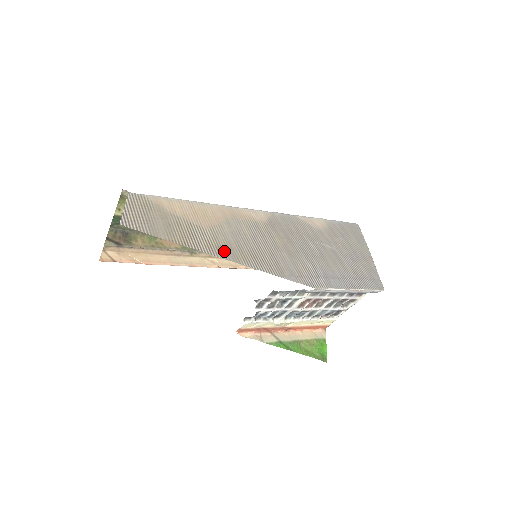
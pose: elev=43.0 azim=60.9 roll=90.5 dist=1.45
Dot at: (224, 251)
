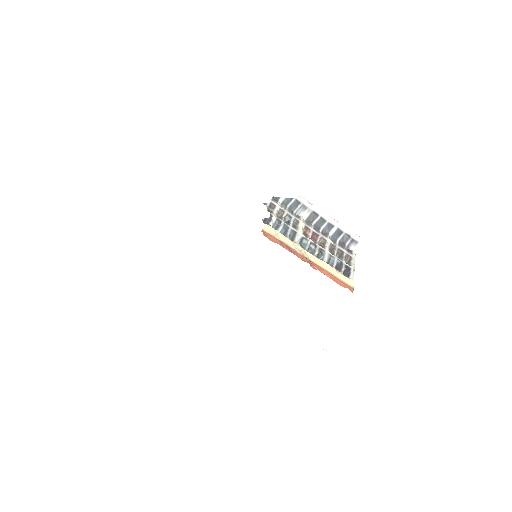
Dot at: occluded
